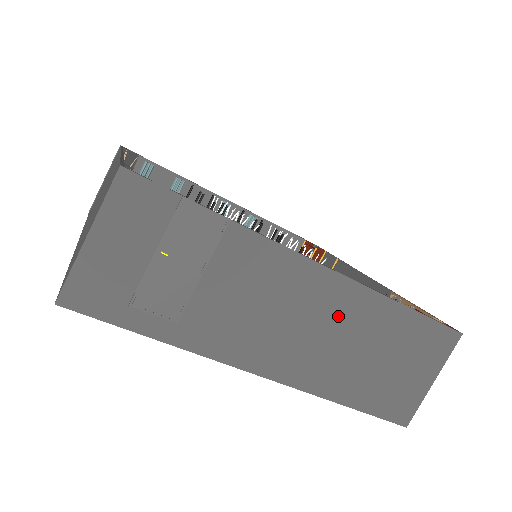
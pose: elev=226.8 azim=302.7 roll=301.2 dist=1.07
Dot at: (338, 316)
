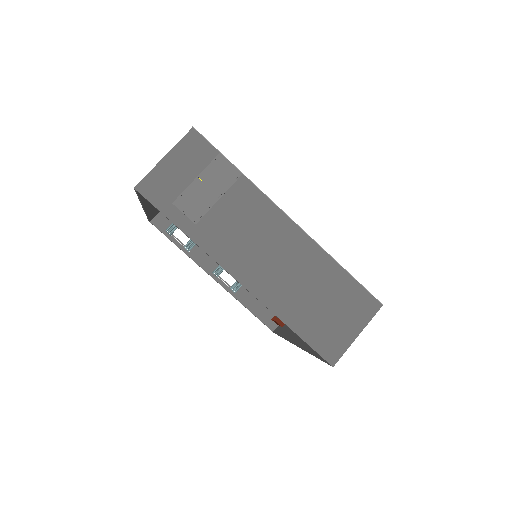
Dot at: (296, 258)
